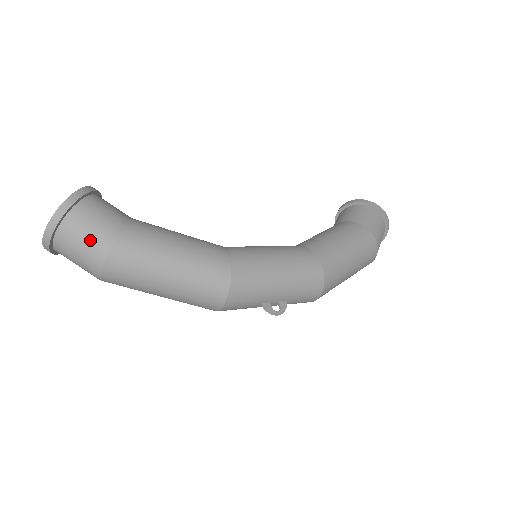
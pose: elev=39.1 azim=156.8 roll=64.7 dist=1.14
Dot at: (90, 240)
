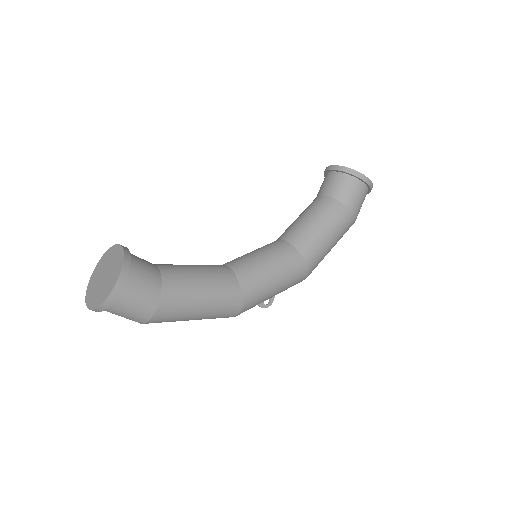
Dot at: (134, 314)
